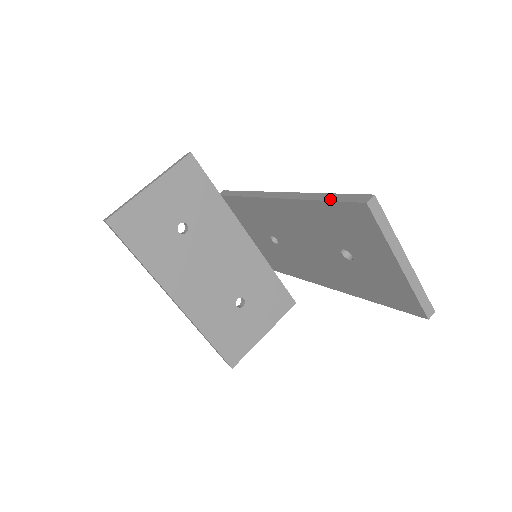
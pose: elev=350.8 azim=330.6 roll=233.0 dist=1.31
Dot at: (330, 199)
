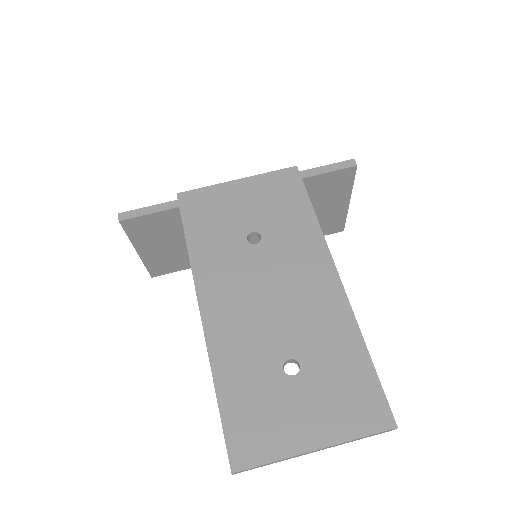
Dot at: occluded
